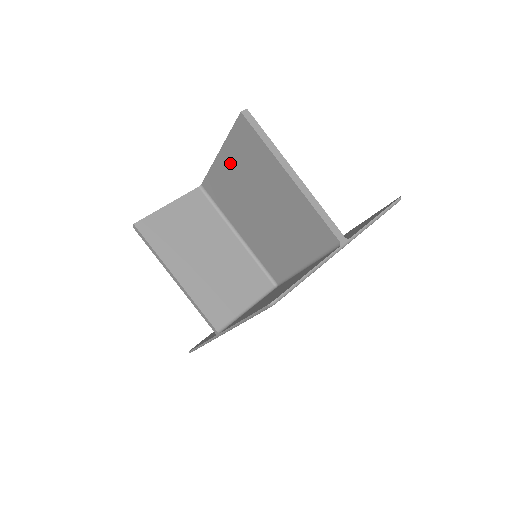
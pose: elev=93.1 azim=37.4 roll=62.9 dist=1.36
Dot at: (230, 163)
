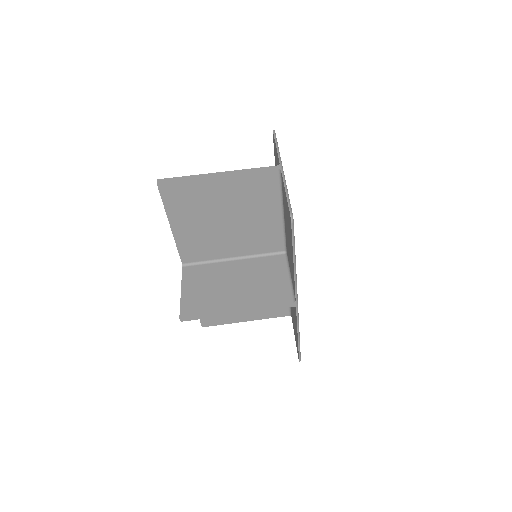
Dot at: (182, 222)
